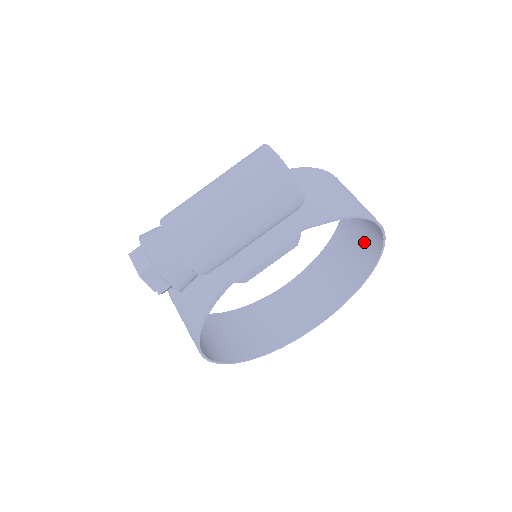
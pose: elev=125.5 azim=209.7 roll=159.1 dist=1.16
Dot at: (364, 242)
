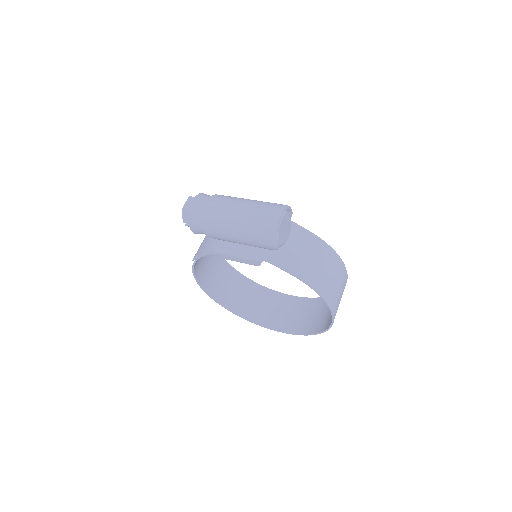
Dot at: occluded
